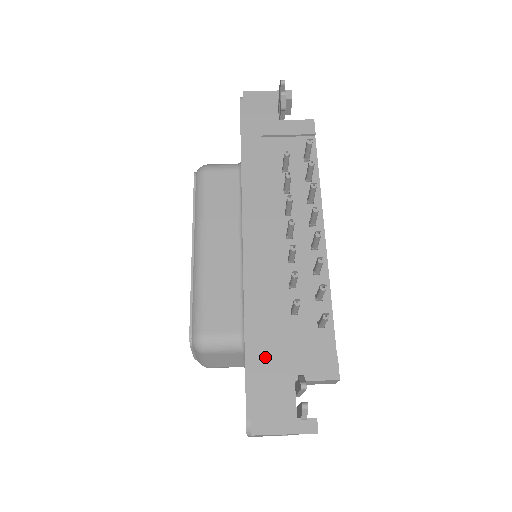
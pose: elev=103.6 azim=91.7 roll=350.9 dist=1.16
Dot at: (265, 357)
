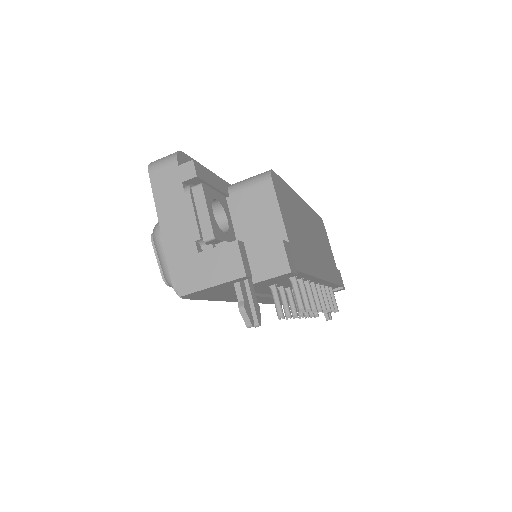
Dot at: occluded
